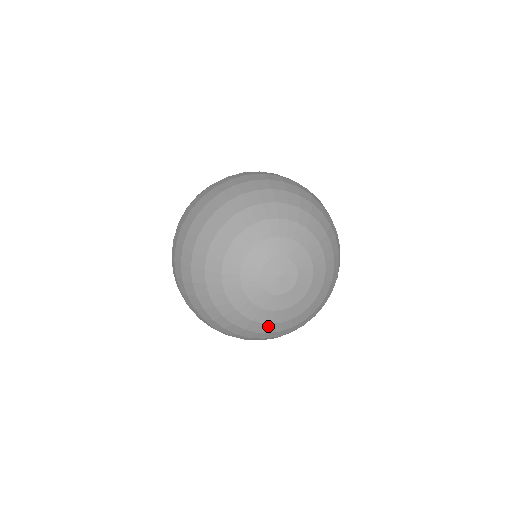
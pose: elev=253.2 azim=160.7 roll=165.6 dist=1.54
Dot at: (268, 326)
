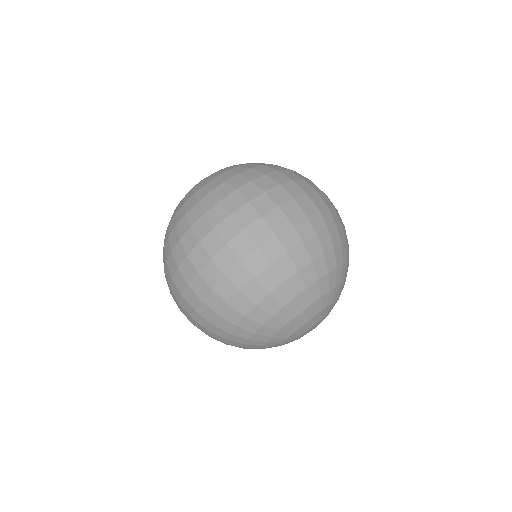
Dot at: occluded
